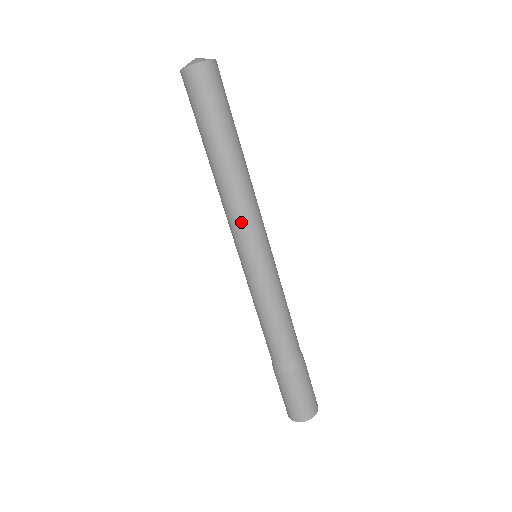
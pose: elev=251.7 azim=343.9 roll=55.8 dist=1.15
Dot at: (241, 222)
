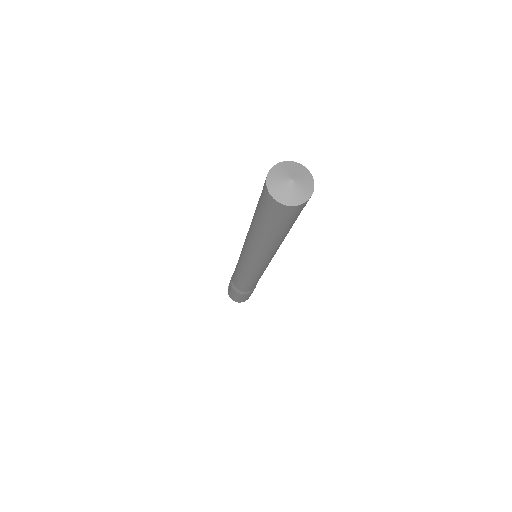
Dot at: (267, 260)
